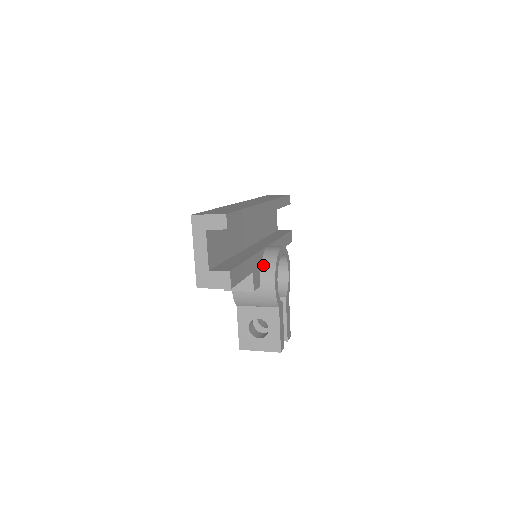
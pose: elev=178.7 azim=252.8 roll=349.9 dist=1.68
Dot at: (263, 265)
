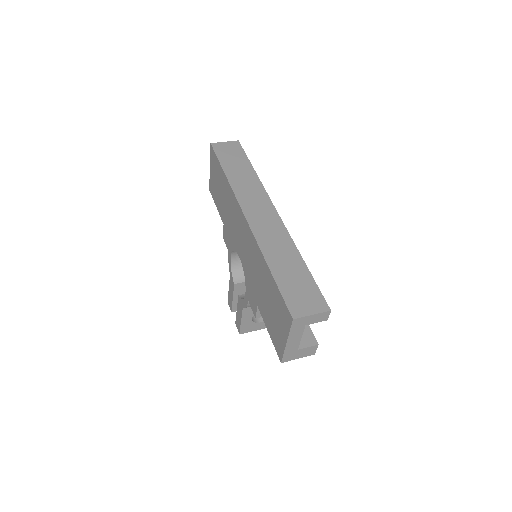
Dot at: occluded
